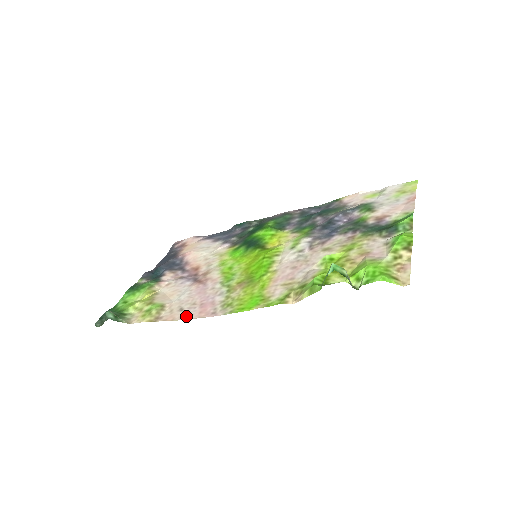
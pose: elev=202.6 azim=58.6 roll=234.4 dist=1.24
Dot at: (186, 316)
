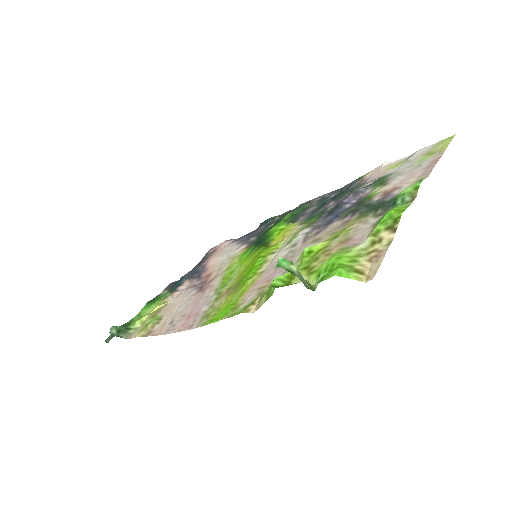
Dot at: (170, 330)
